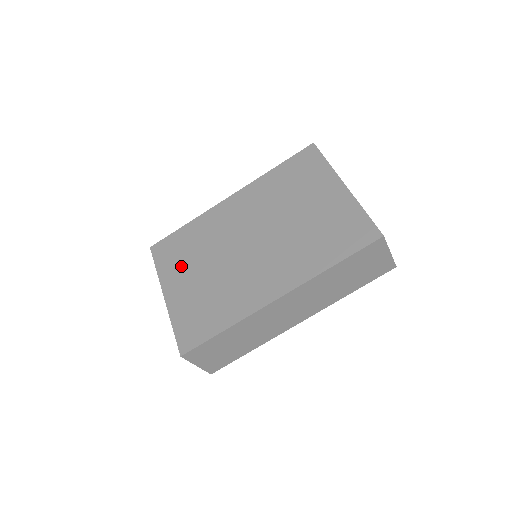
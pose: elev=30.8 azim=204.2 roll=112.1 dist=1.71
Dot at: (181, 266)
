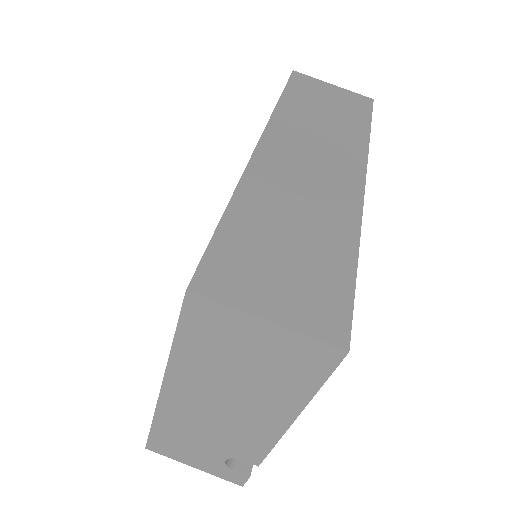
Dot at: occluded
